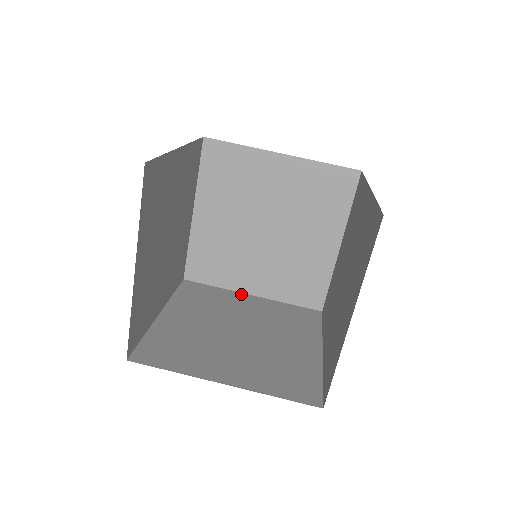
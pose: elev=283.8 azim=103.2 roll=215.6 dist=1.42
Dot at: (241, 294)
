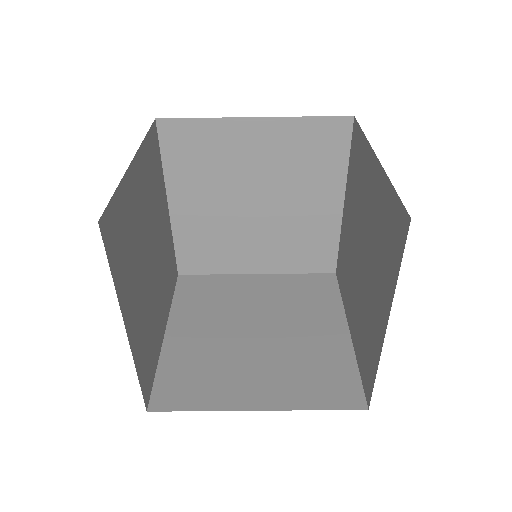
Dot at: (239, 122)
